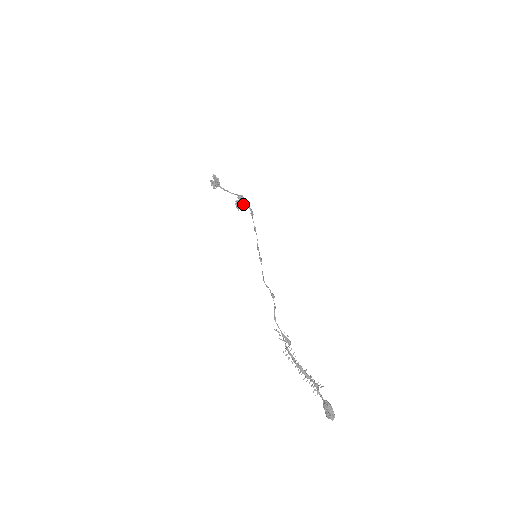
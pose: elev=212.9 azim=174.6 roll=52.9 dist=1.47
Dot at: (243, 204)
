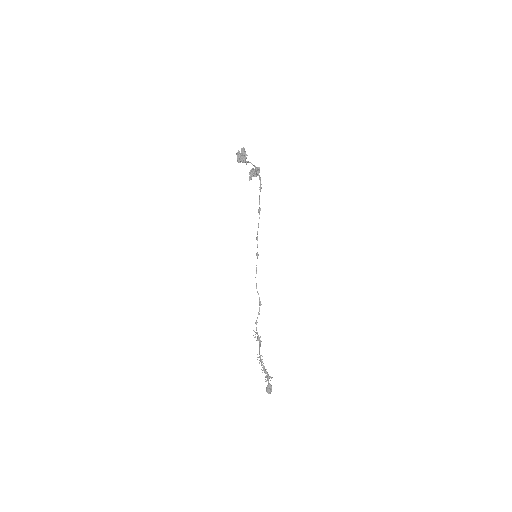
Dot at: (256, 175)
